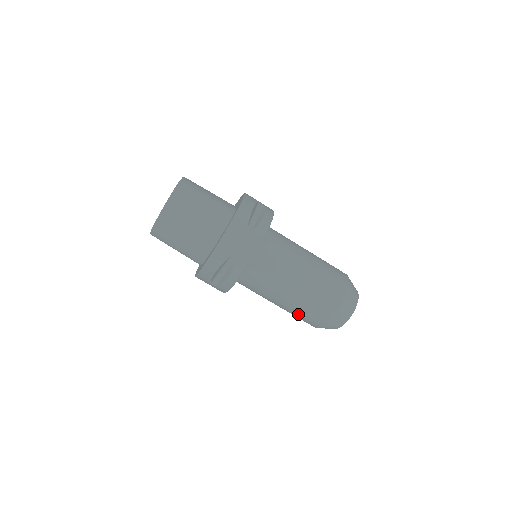
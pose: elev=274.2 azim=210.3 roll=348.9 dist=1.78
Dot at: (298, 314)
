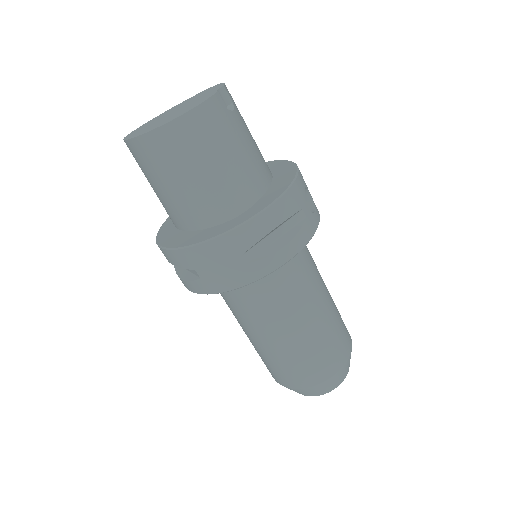
Dot at: occluded
